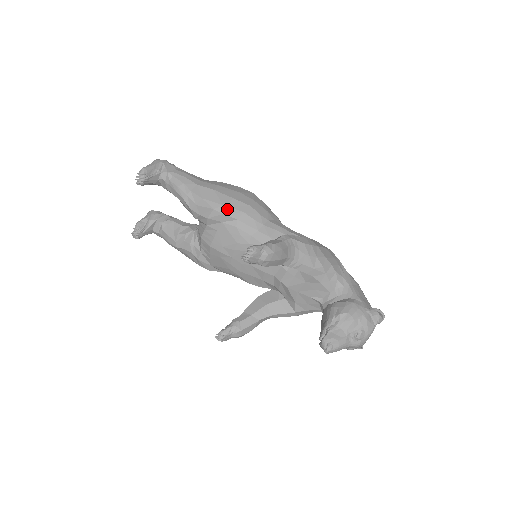
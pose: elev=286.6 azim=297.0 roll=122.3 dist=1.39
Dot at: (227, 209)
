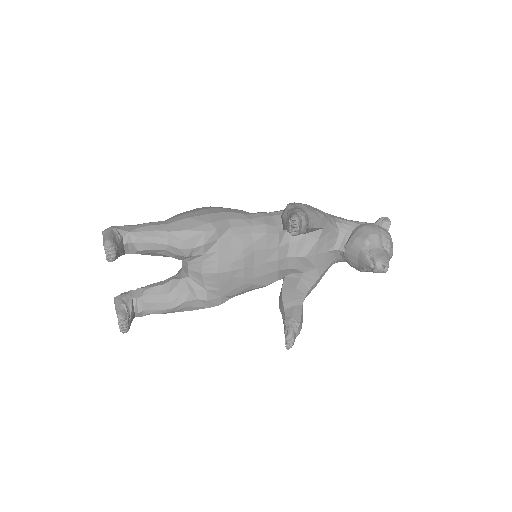
Dot at: (215, 224)
